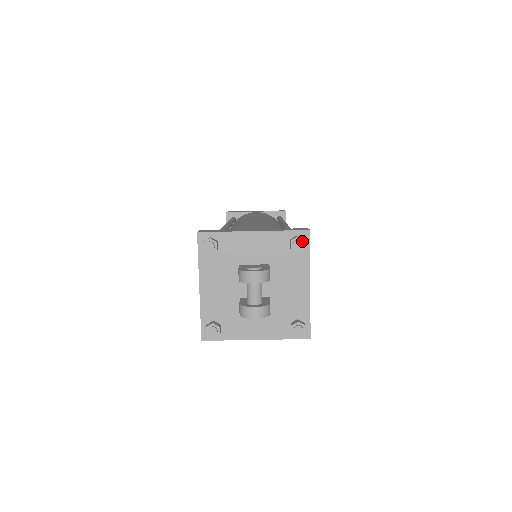
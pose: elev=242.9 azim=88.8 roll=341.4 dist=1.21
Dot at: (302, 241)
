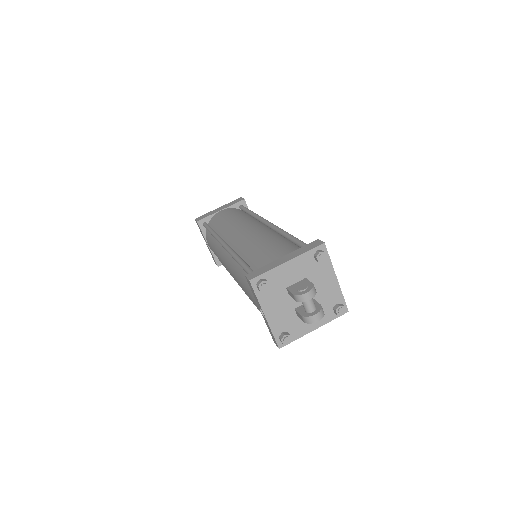
Dot at: (324, 254)
